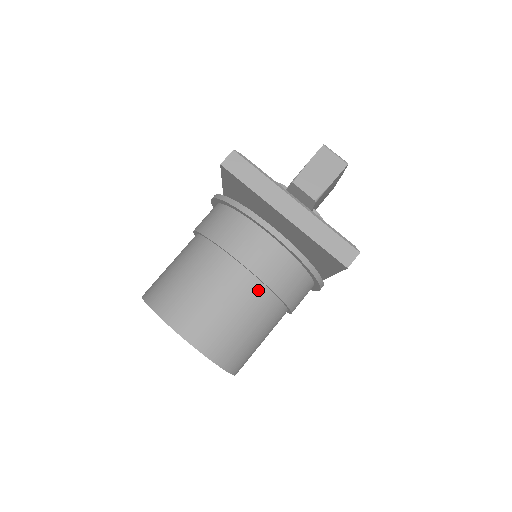
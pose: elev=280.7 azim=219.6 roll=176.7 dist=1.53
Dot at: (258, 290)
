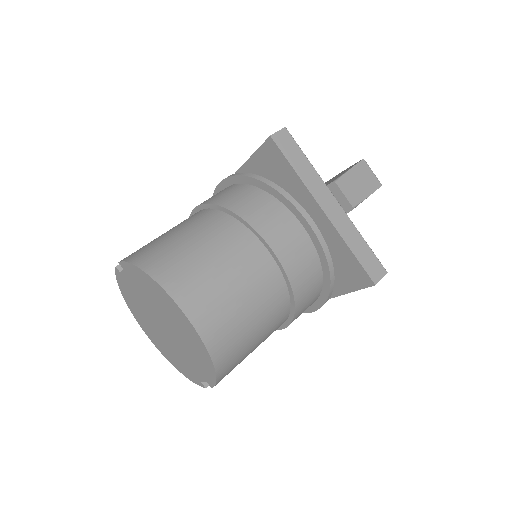
Dot at: (278, 285)
